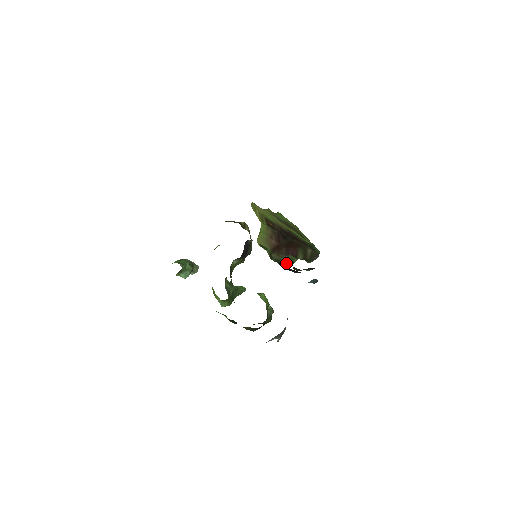
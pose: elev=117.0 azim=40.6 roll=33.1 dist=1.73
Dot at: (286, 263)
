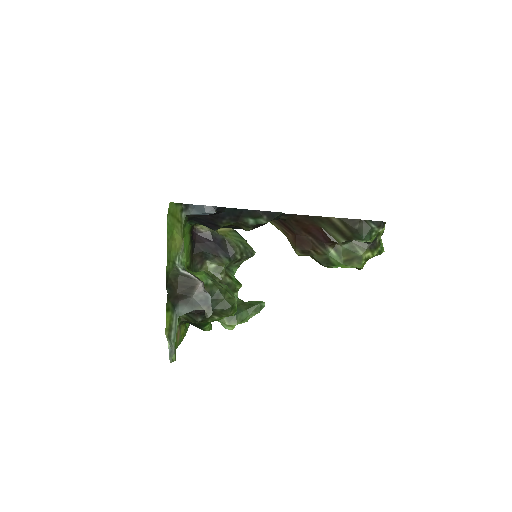
Dot at: (349, 263)
